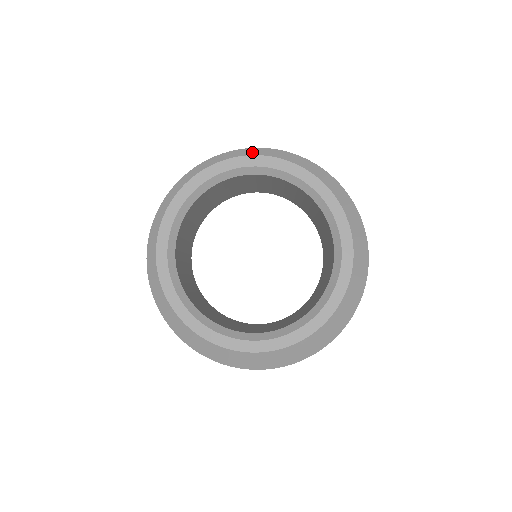
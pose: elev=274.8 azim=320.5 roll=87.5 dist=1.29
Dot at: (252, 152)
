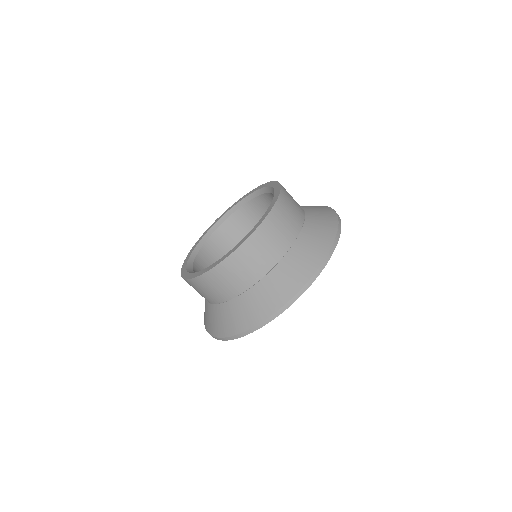
Dot at: occluded
